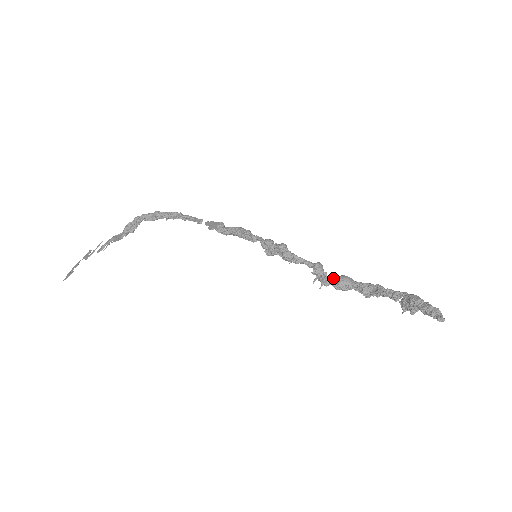
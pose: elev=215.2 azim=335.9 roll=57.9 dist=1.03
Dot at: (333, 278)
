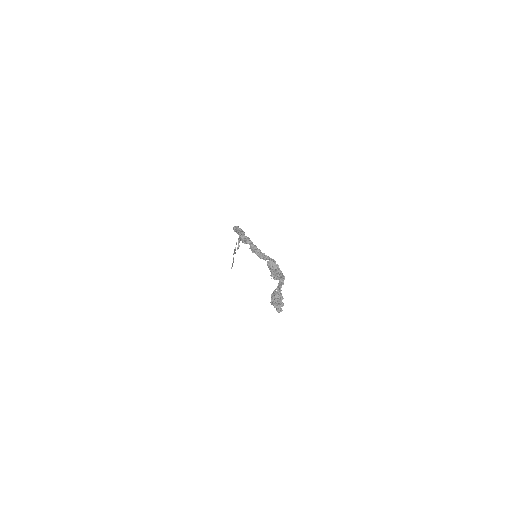
Dot at: (271, 272)
